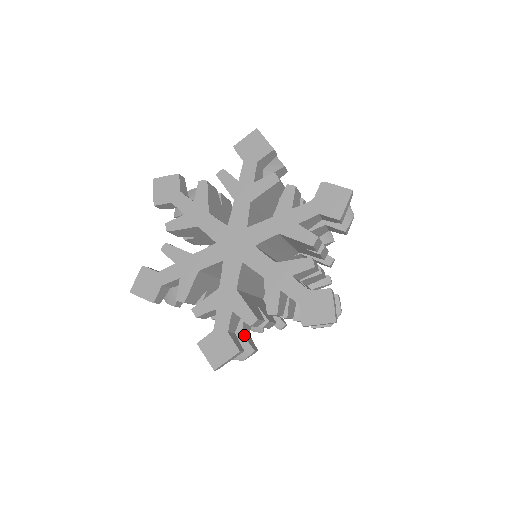
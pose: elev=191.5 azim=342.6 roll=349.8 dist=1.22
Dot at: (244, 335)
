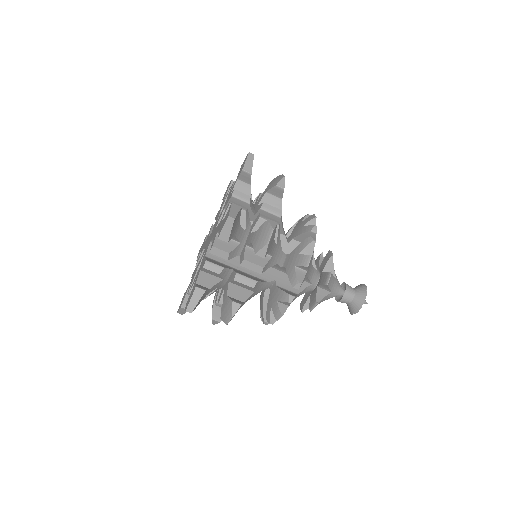
Dot at: (259, 231)
